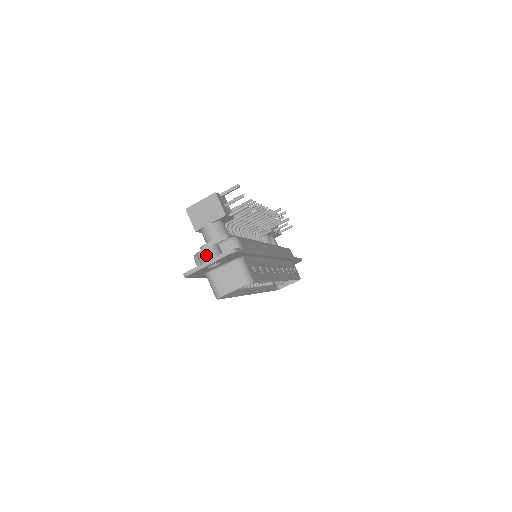
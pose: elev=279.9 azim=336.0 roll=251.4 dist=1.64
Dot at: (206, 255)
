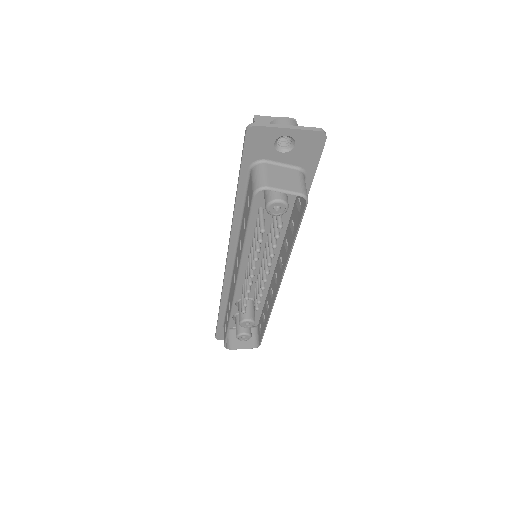
Dot at: (288, 122)
